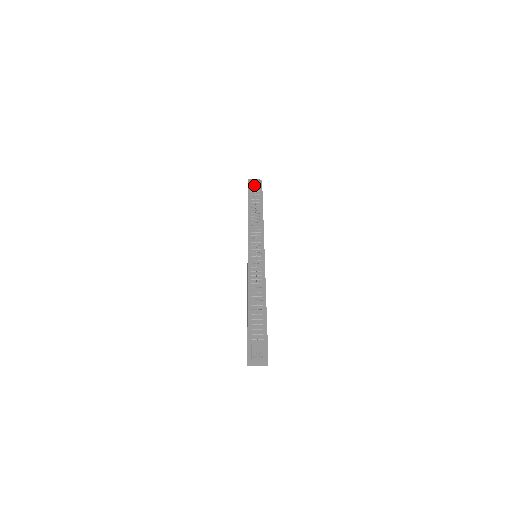
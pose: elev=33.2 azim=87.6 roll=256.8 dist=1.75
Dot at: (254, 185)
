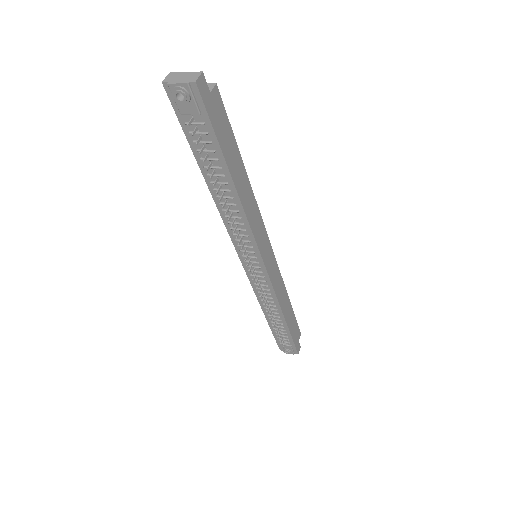
Dot at: (185, 112)
